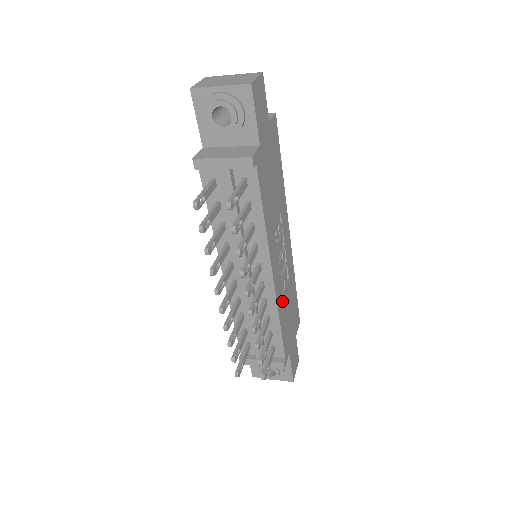
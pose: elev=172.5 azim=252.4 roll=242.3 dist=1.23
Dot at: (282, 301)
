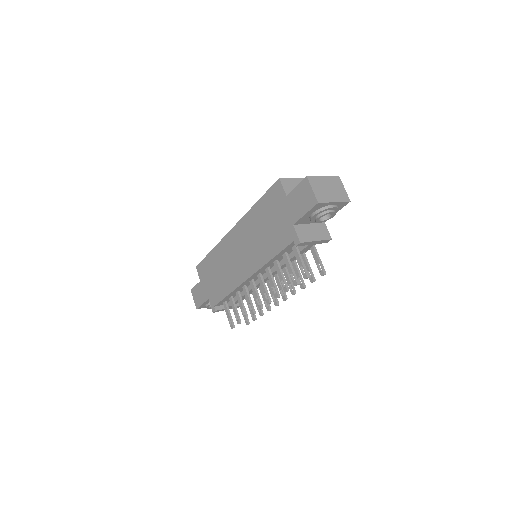
Dot at: occluded
